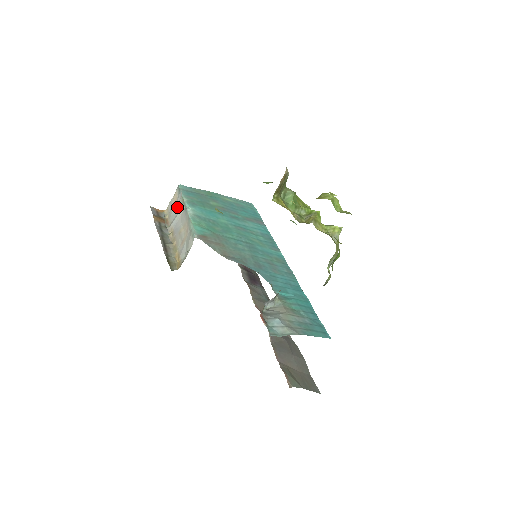
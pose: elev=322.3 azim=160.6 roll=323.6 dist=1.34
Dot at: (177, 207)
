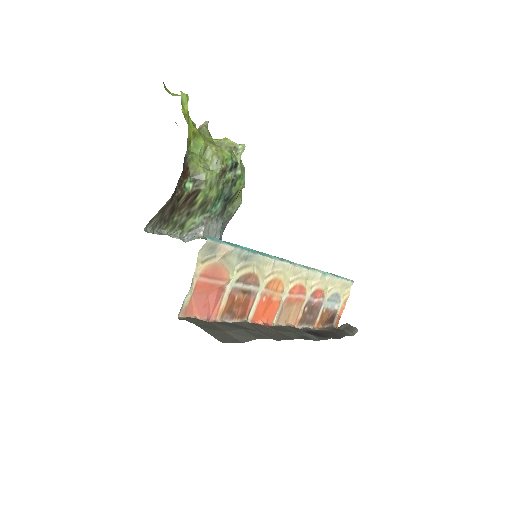
Dot at: occluded
